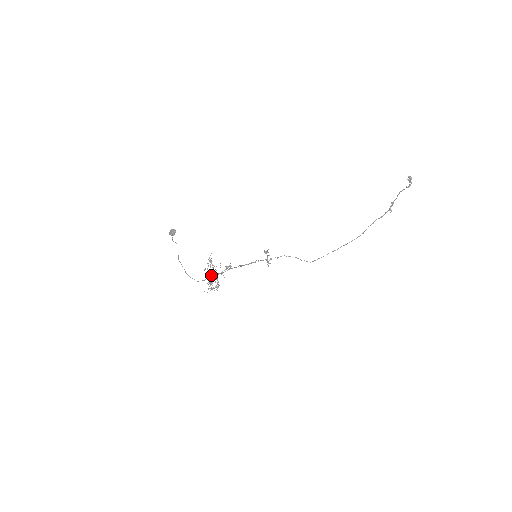
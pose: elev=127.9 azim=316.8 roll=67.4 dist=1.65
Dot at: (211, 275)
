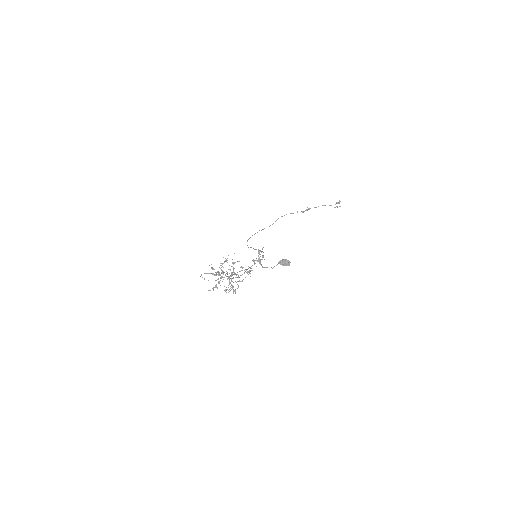
Dot at: (216, 273)
